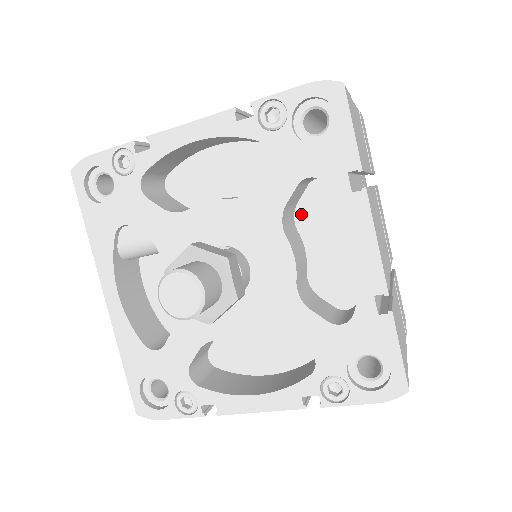
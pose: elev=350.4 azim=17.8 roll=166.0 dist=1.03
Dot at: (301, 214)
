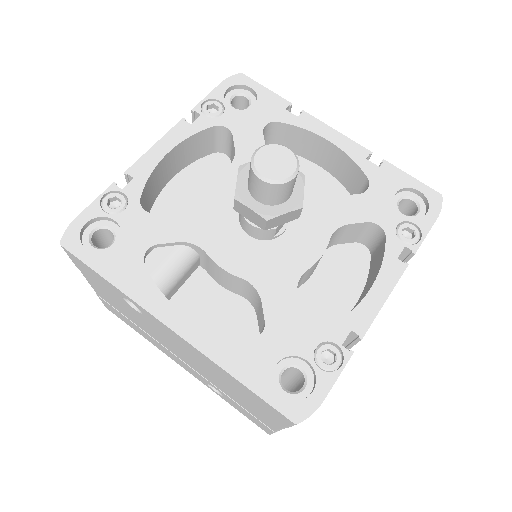
Dot at: occluded
